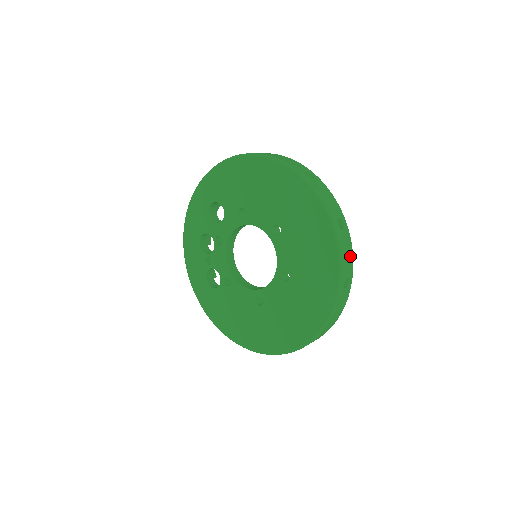
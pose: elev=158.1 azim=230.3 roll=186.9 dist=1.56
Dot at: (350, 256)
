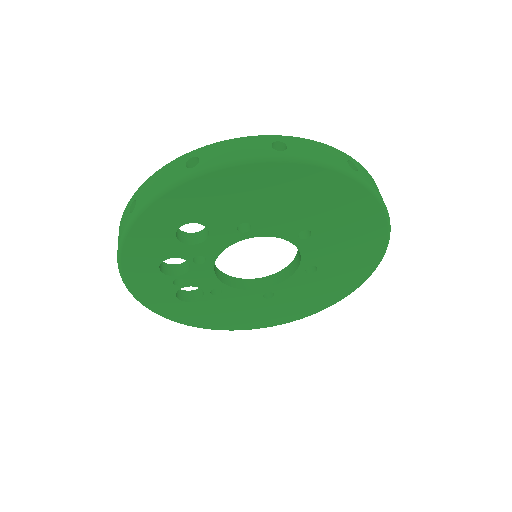
Dot at: occluded
